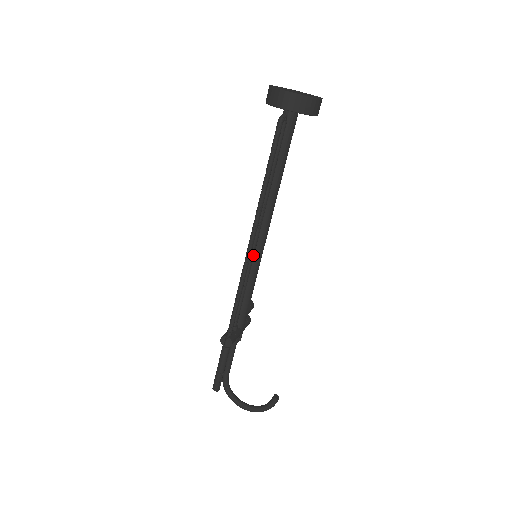
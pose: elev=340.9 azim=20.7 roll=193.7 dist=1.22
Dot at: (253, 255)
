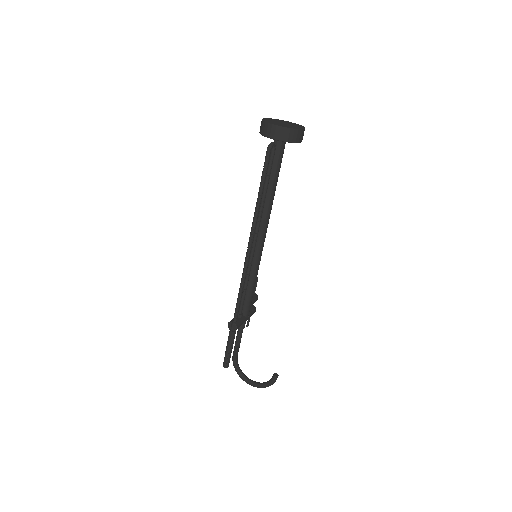
Dot at: (253, 255)
